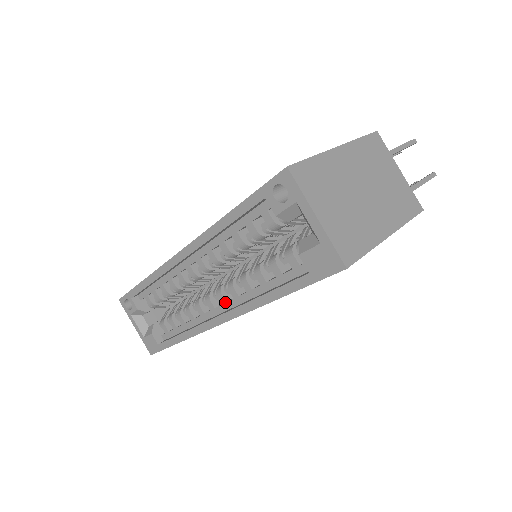
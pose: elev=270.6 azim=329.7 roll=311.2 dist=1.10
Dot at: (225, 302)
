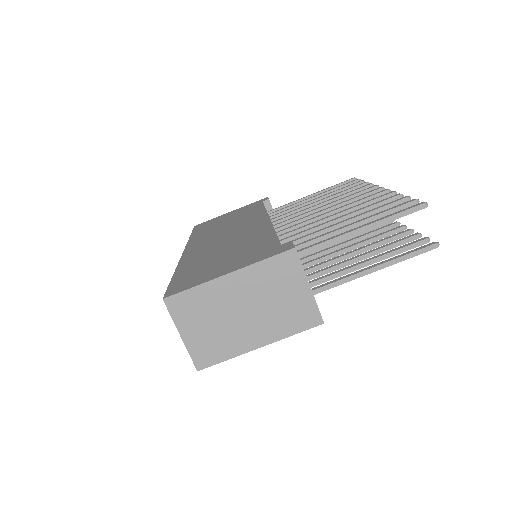
Dot at: occluded
